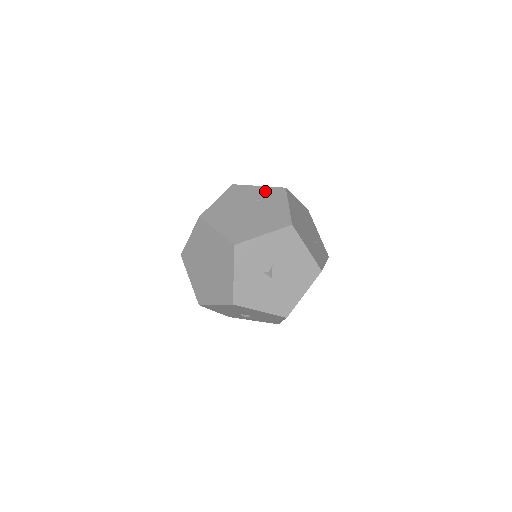
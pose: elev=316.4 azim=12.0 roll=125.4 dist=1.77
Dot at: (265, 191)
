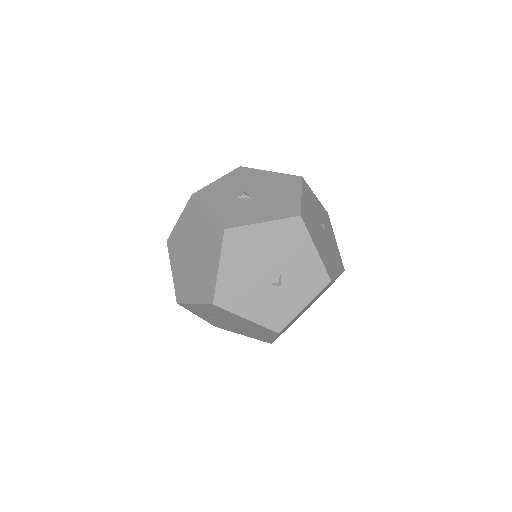
Dot at: occluded
